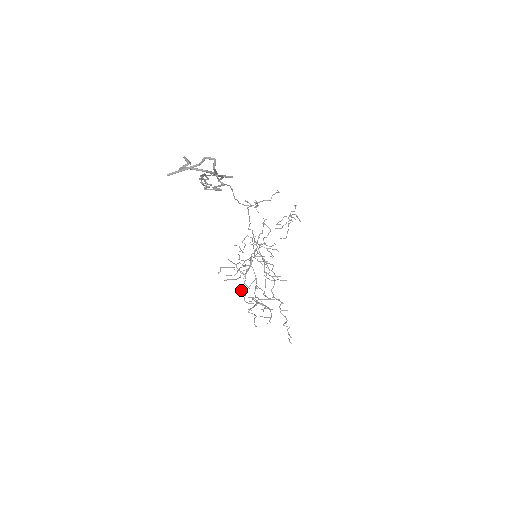
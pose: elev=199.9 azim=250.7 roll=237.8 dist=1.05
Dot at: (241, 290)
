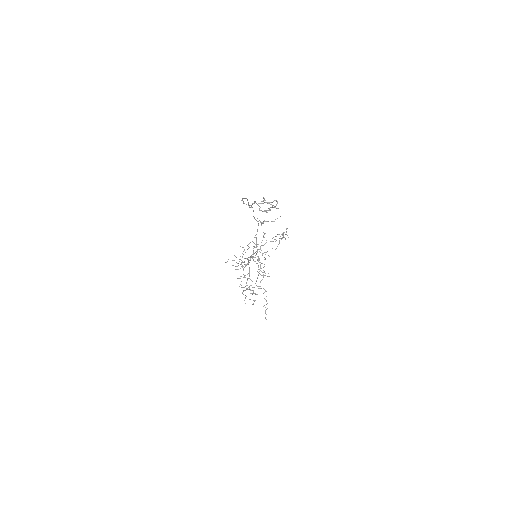
Dot at: occluded
